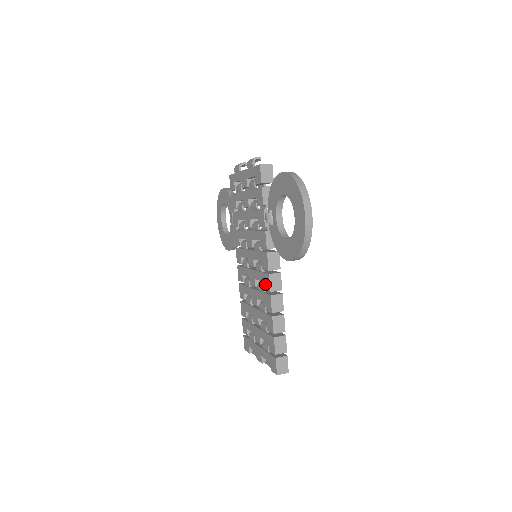
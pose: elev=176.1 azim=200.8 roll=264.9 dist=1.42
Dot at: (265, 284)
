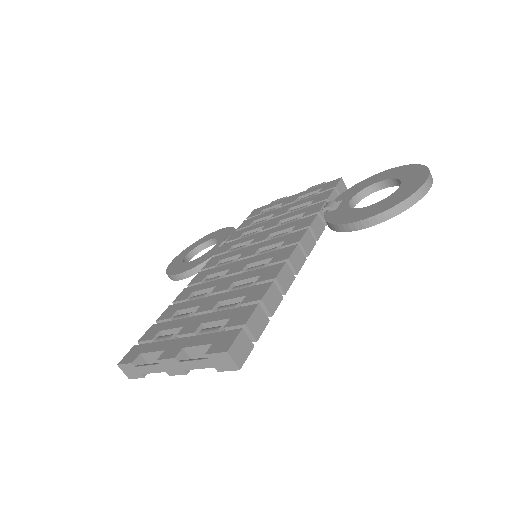
Dot at: (278, 256)
